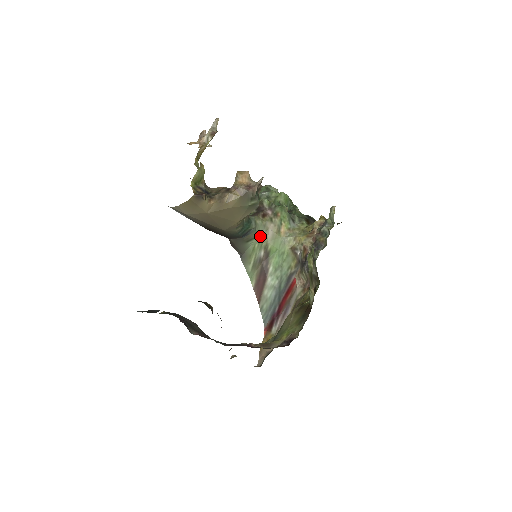
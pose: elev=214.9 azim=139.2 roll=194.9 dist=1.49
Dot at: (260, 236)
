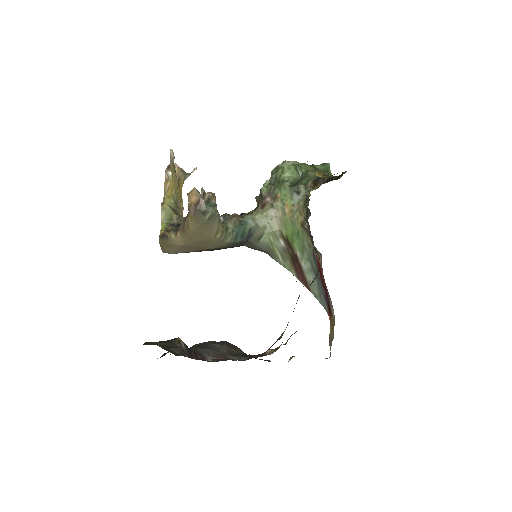
Dot at: (268, 228)
